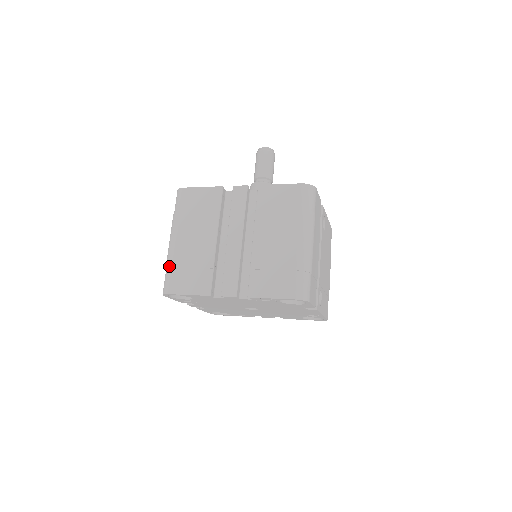
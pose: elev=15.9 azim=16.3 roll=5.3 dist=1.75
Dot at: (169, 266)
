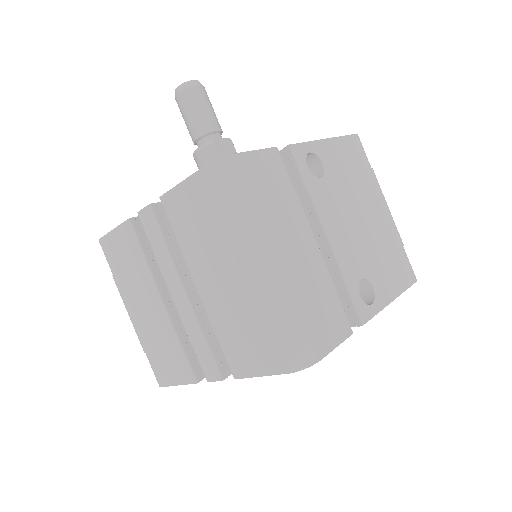
Dot at: occluded
